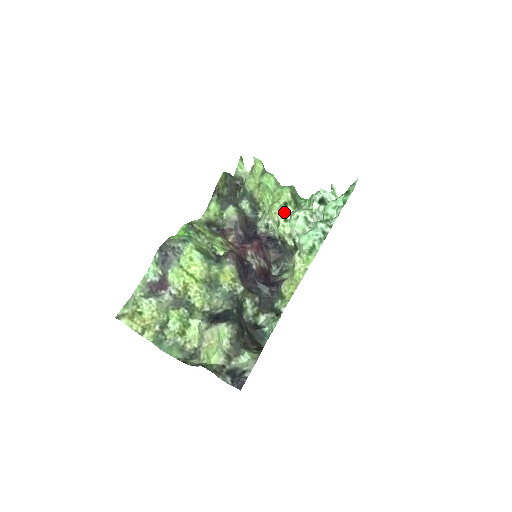
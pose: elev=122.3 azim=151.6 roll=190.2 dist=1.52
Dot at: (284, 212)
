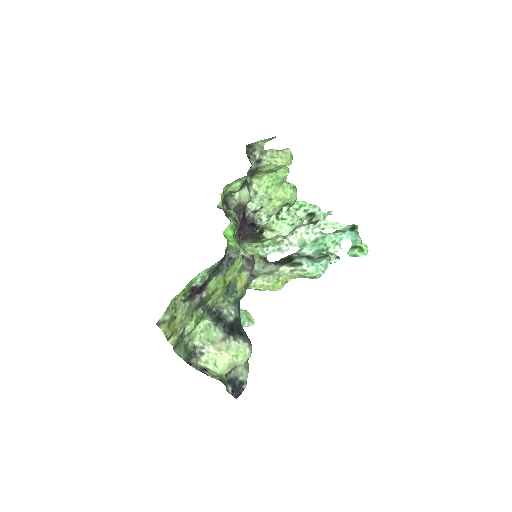
Dot at: (280, 209)
